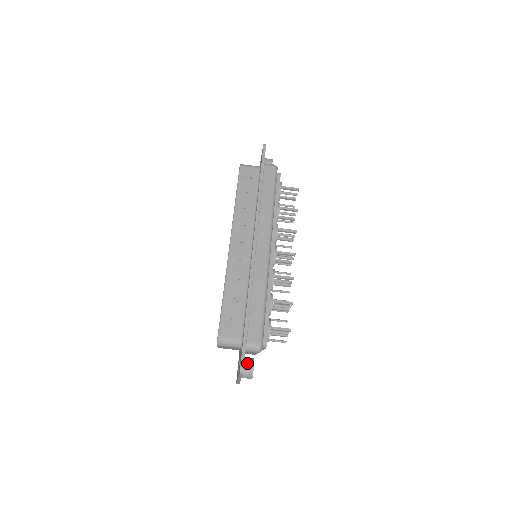
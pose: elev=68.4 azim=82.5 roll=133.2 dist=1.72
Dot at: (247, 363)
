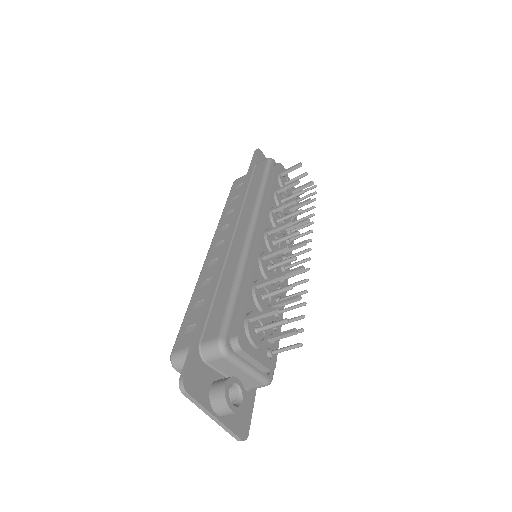
Dot at: (216, 383)
